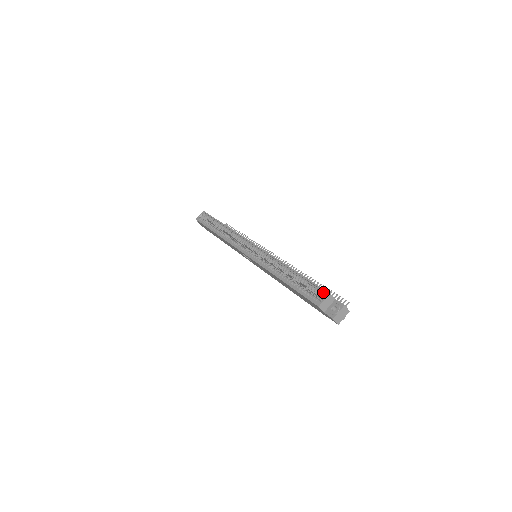
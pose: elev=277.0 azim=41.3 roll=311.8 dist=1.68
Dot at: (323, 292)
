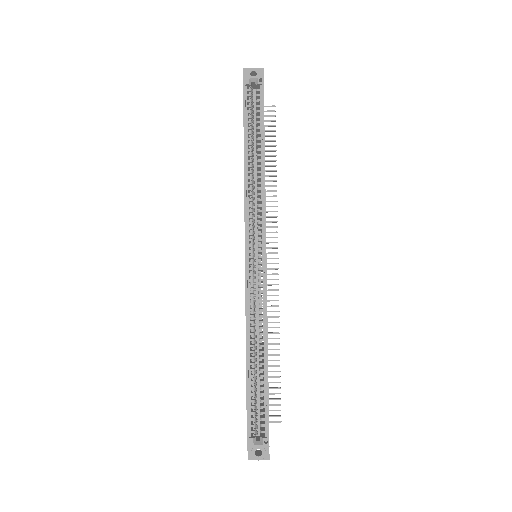
Dot at: (266, 434)
